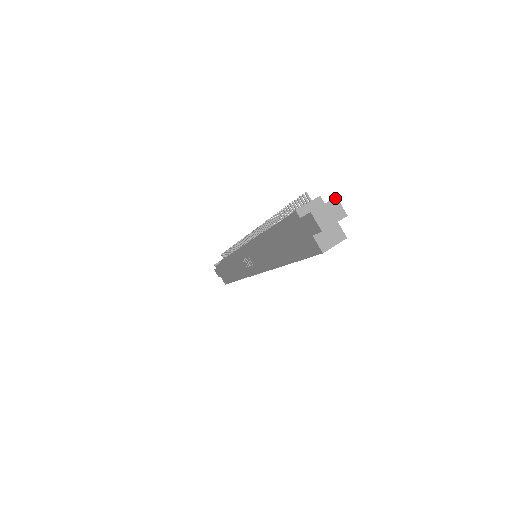
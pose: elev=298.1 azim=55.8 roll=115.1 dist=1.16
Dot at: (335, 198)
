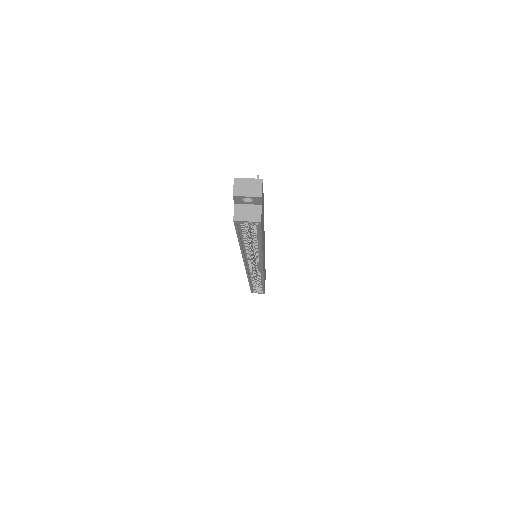
Dot at: (261, 179)
